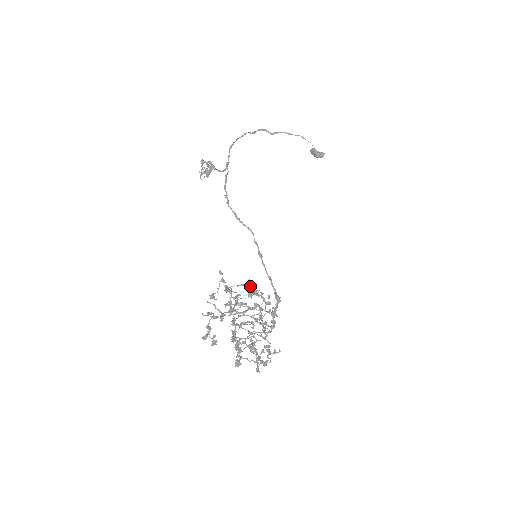
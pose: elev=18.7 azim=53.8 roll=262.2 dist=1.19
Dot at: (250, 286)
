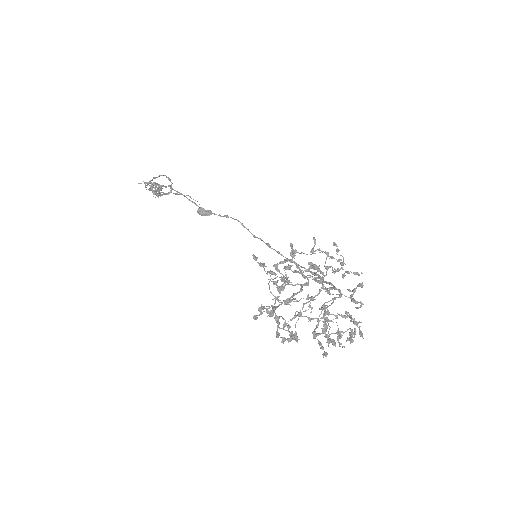
Dot at: occluded
